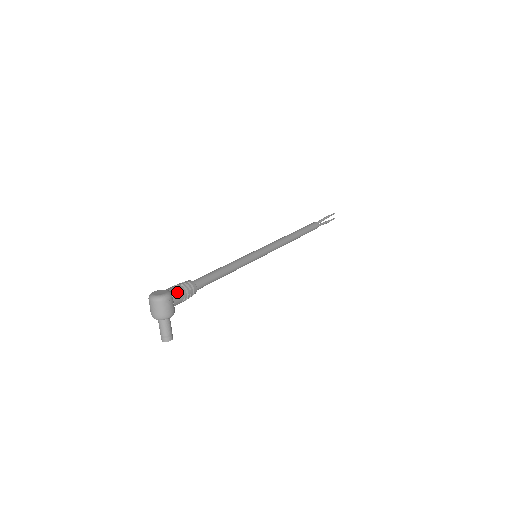
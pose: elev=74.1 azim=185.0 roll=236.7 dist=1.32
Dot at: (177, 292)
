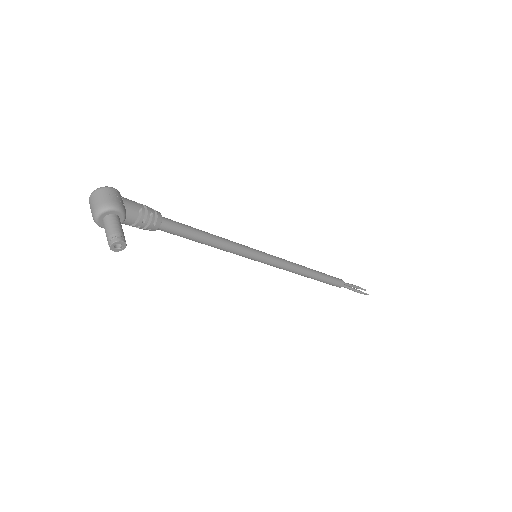
Dot at: (129, 200)
